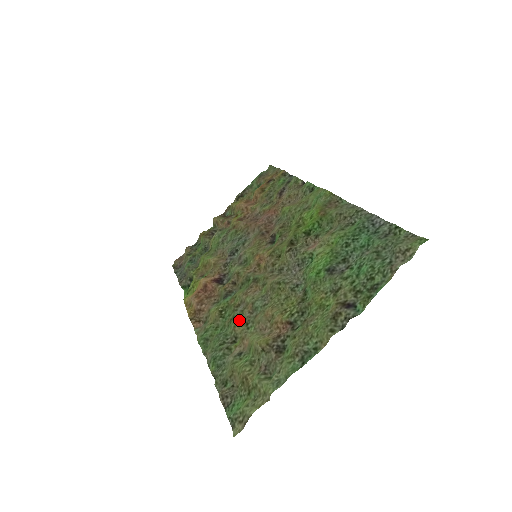
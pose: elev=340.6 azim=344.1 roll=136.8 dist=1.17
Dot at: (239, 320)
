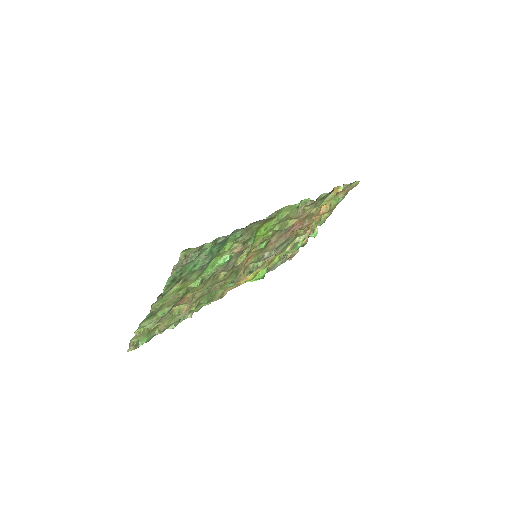
Dot at: (204, 296)
